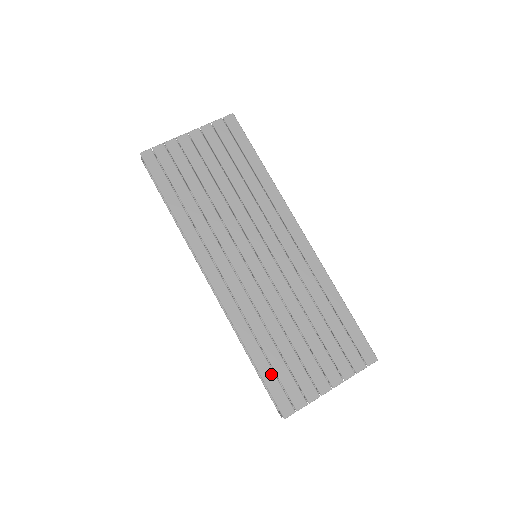
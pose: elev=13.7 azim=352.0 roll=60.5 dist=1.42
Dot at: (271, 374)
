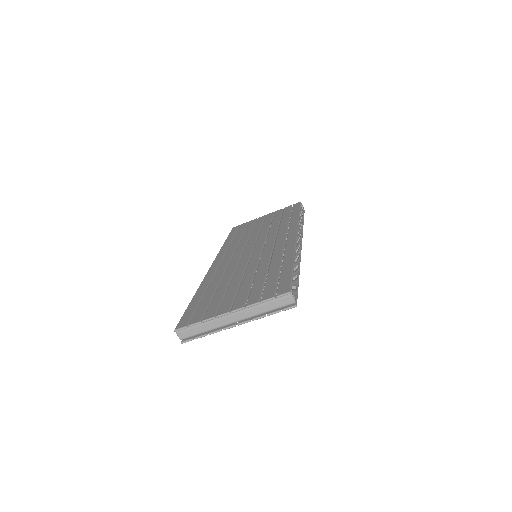
Dot at: (195, 305)
